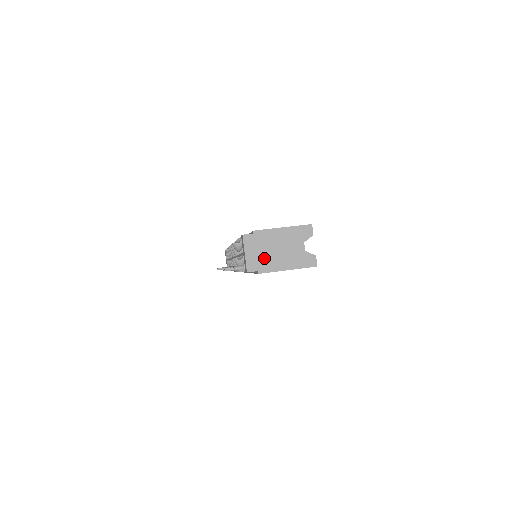
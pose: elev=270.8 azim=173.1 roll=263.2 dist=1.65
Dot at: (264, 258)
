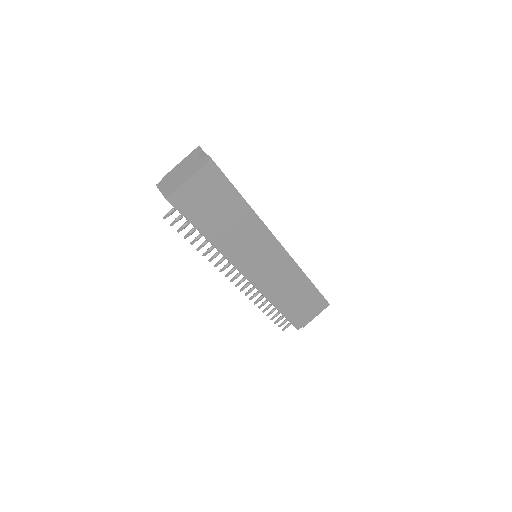
Dot at: (174, 183)
